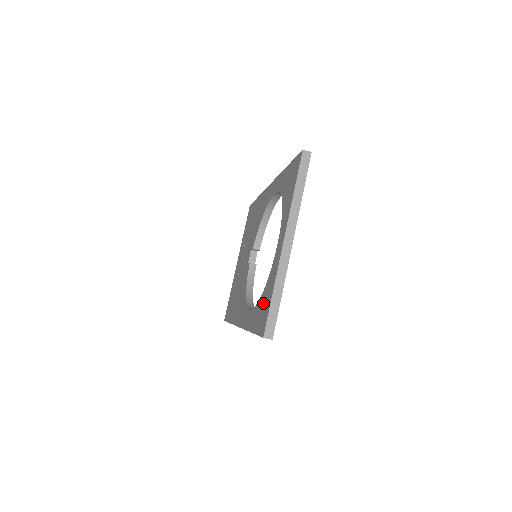
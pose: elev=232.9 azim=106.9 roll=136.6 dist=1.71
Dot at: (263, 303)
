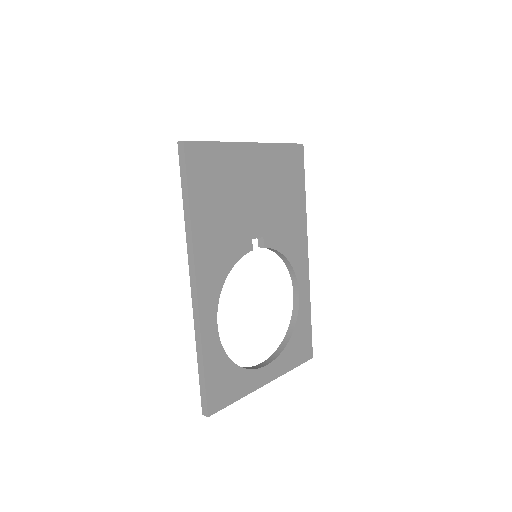
Dot at: occluded
